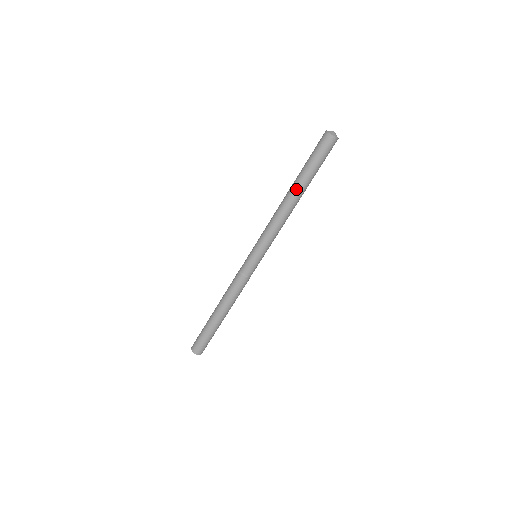
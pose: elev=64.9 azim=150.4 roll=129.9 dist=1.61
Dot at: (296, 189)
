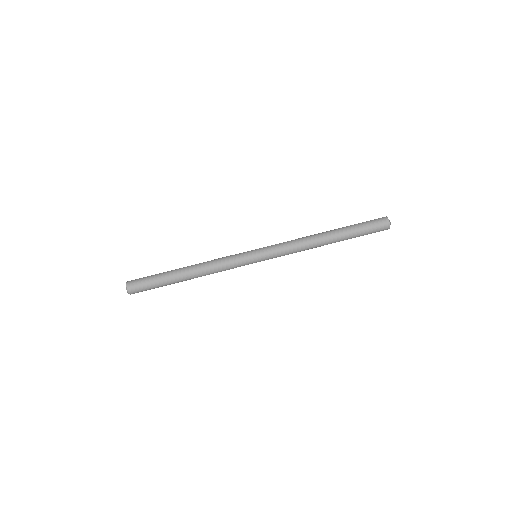
Dot at: (332, 232)
